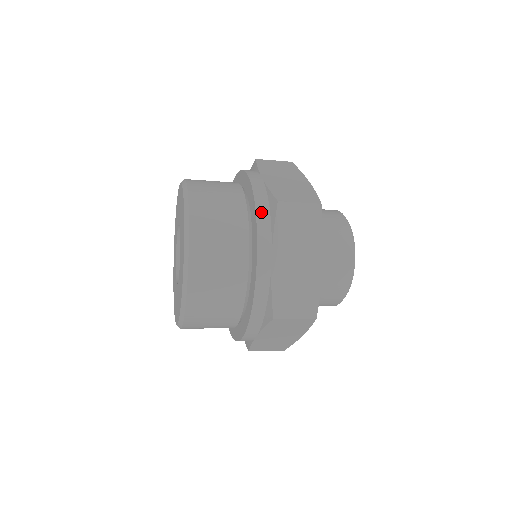
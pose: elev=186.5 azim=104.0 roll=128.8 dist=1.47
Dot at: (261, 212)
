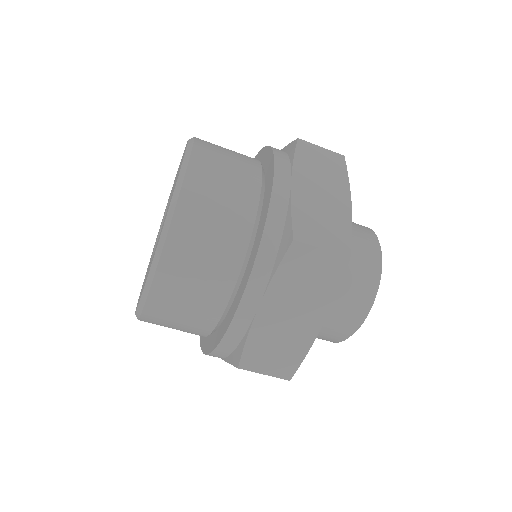
Dot at: (277, 150)
